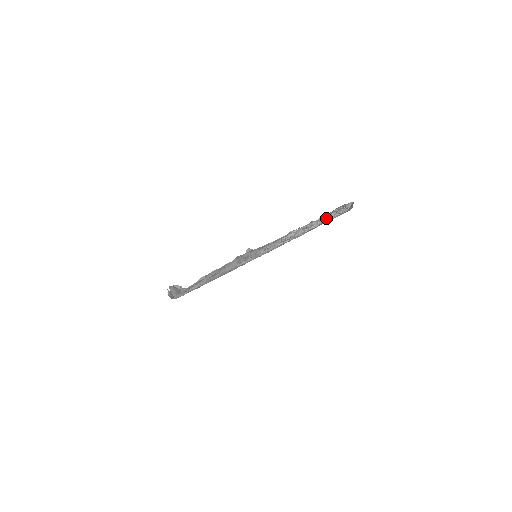
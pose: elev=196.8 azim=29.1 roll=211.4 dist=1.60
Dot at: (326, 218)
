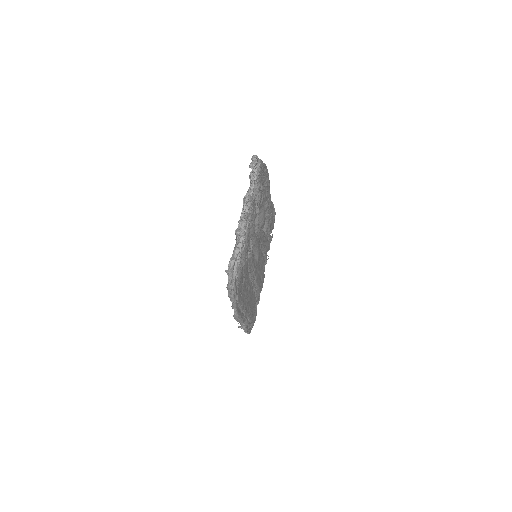
Dot at: (243, 213)
